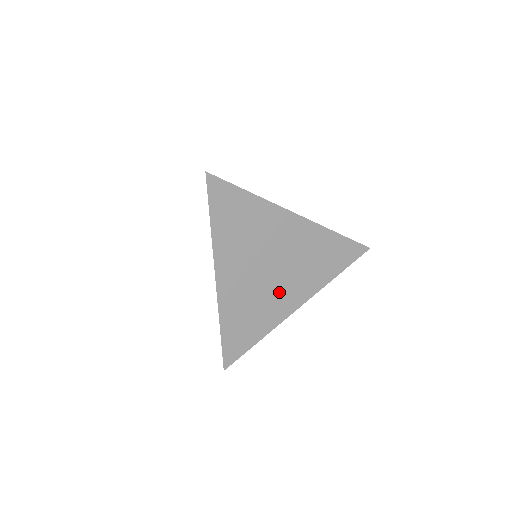
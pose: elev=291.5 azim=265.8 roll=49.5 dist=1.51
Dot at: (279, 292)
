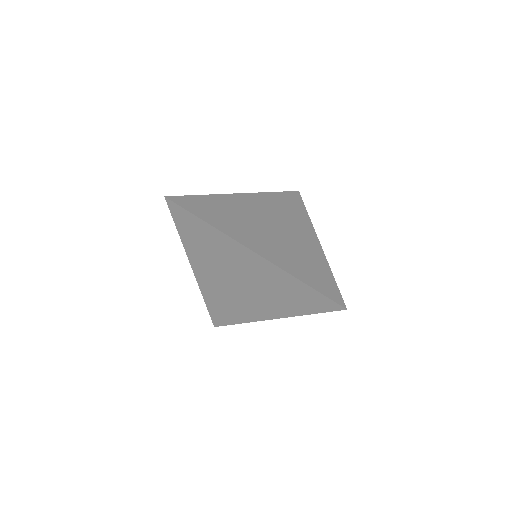
Dot at: (258, 235)
